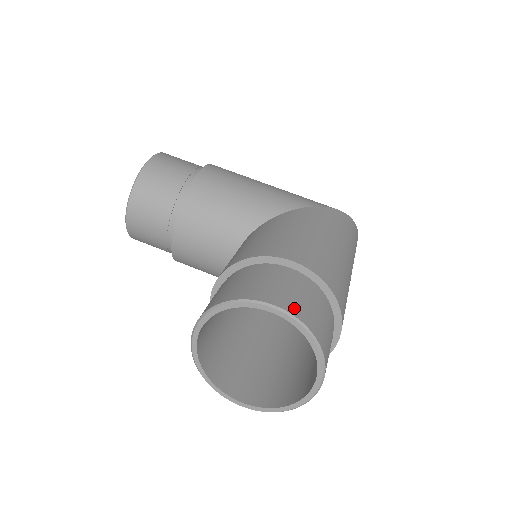
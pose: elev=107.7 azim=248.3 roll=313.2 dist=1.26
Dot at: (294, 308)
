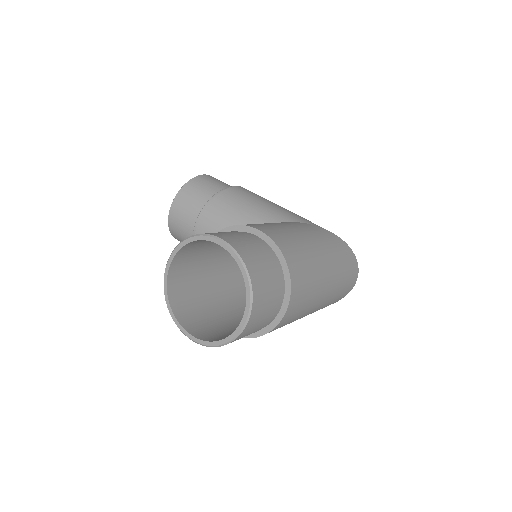
Dot at: (239, 247)
